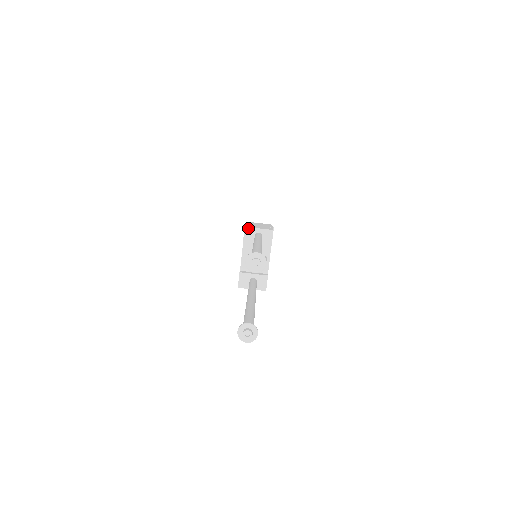
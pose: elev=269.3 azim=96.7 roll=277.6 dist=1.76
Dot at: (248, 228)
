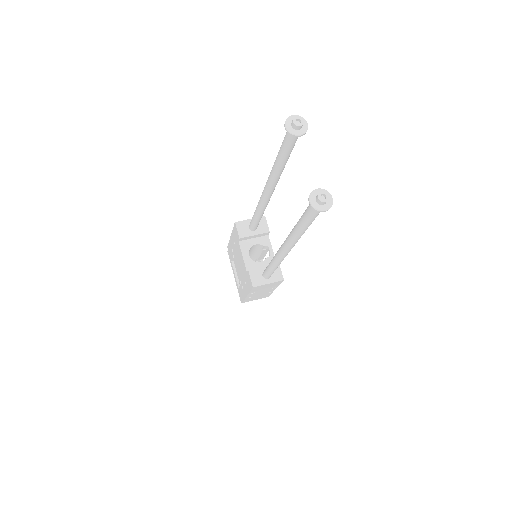
Dot at: (239, 222)
